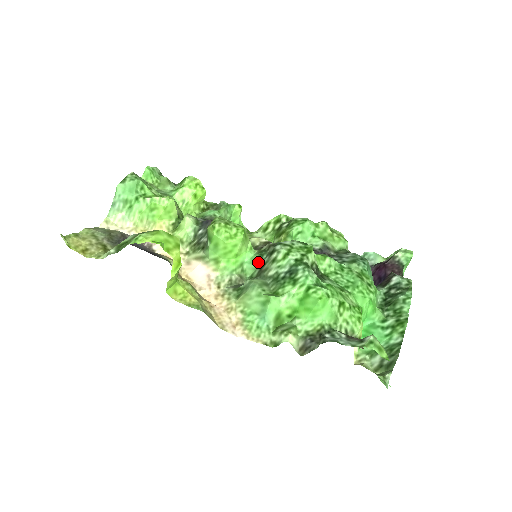
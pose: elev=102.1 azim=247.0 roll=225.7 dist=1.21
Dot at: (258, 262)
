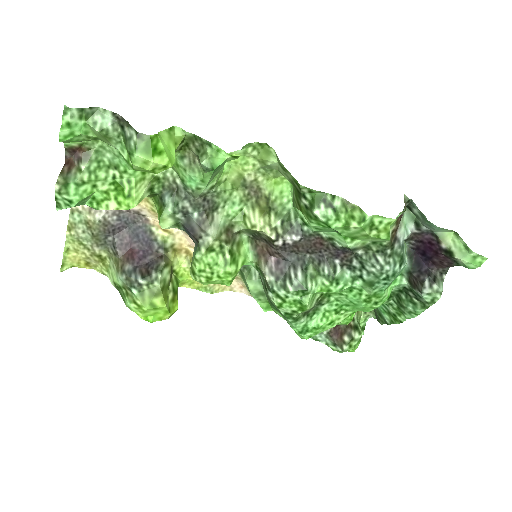
Dot at: occluded
